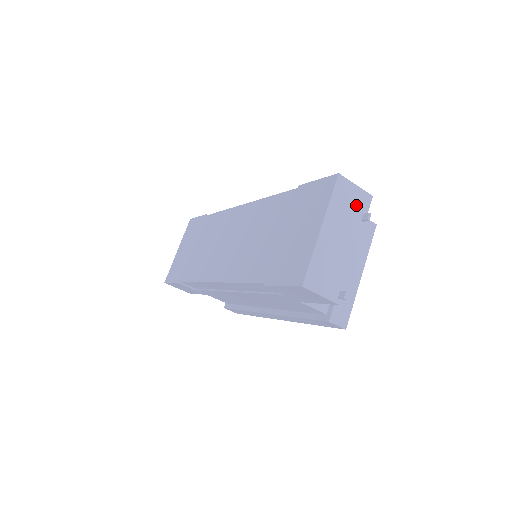
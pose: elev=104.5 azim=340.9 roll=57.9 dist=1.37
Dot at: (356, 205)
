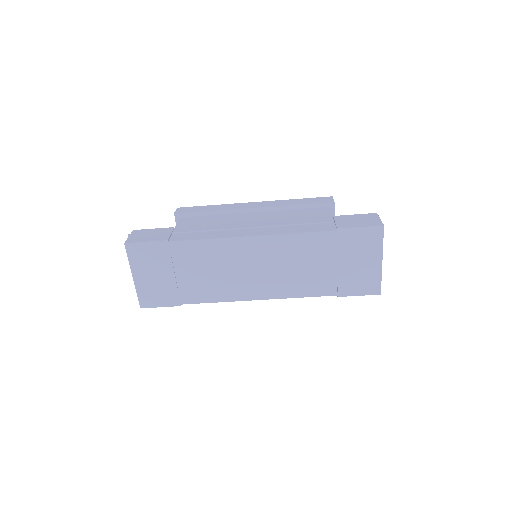
Dot at: occluded
